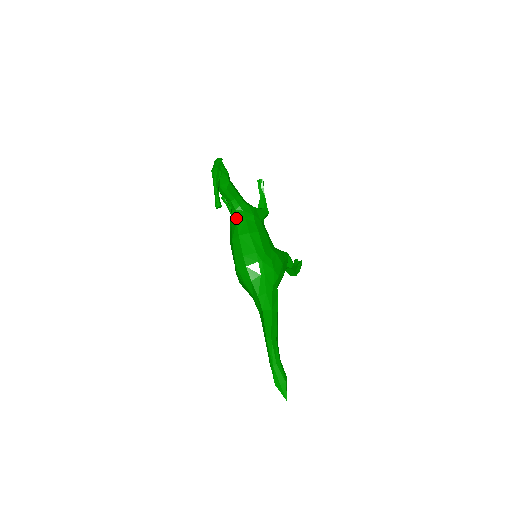
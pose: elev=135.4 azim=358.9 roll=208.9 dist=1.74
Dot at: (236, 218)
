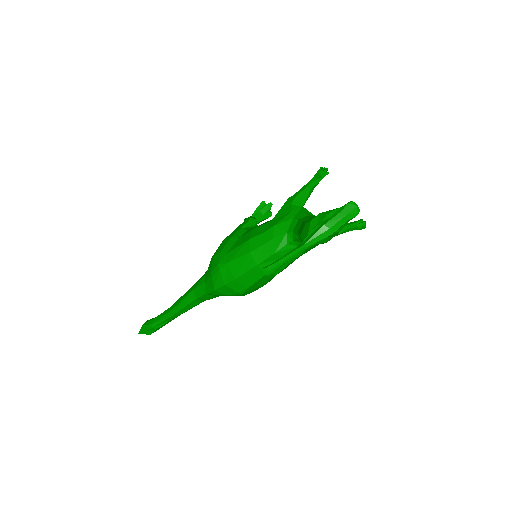
Dot at: (281, 248)
